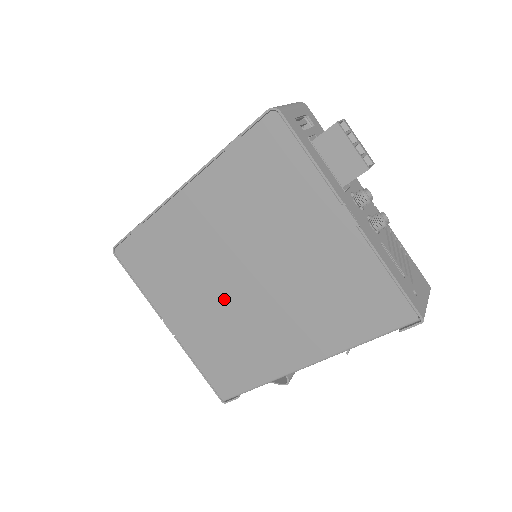
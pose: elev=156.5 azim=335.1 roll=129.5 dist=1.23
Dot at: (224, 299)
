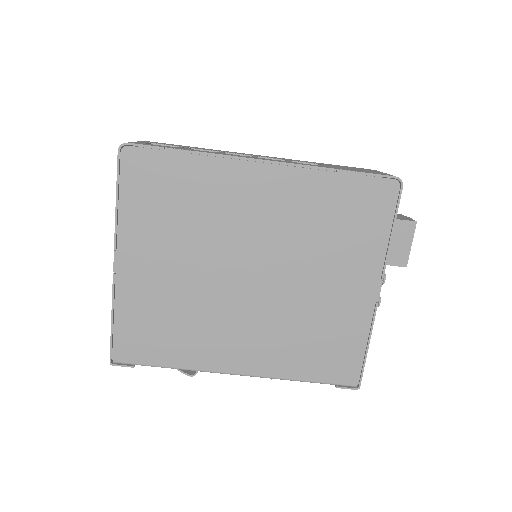
Dot at: (212, 277)
